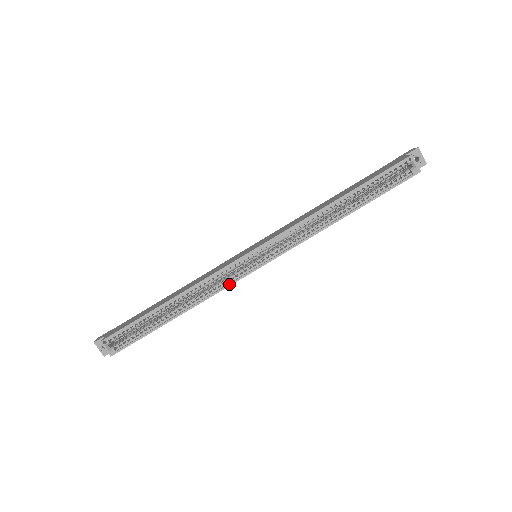
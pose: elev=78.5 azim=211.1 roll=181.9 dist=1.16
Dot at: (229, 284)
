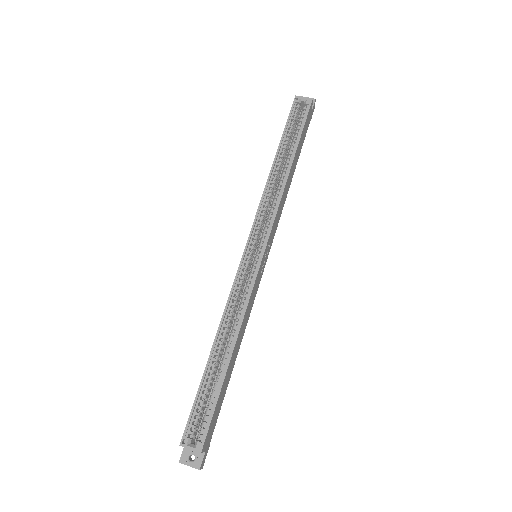
Dot at: (251, 289)
